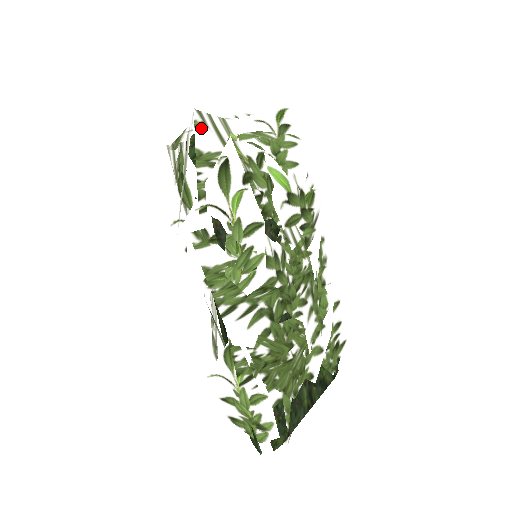
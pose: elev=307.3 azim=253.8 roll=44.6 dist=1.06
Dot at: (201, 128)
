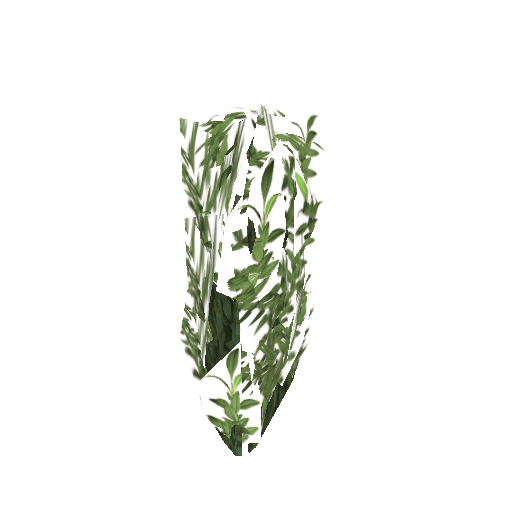
Dot at: (261, 125)
